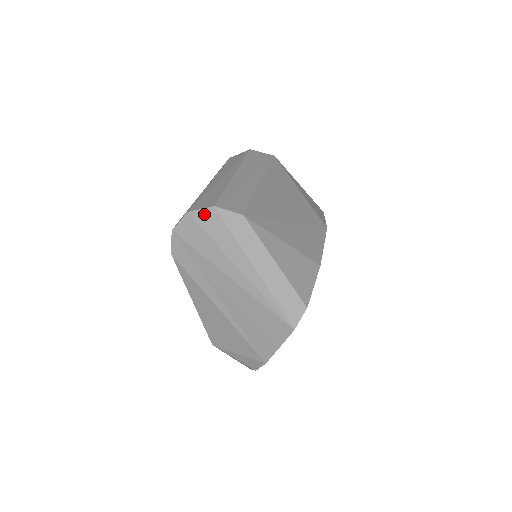
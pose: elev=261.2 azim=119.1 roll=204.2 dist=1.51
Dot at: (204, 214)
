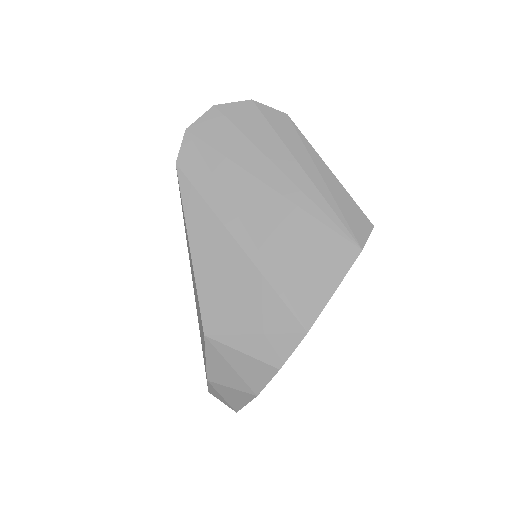
Dot at: (237, 107)
